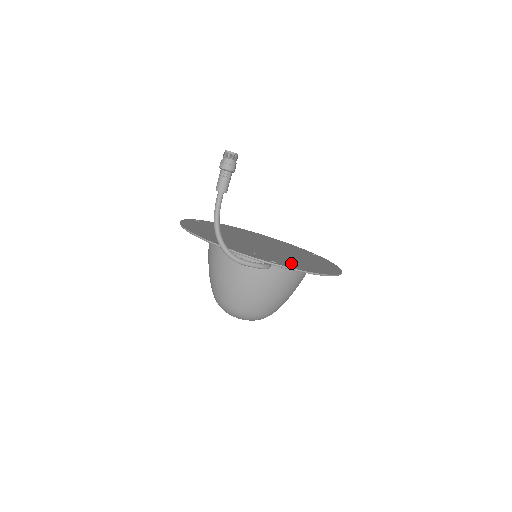
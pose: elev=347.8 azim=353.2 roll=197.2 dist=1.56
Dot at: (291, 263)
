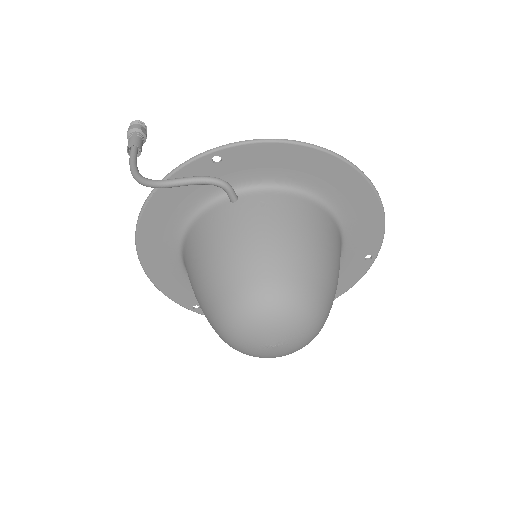
Dot at: (258, 170)
